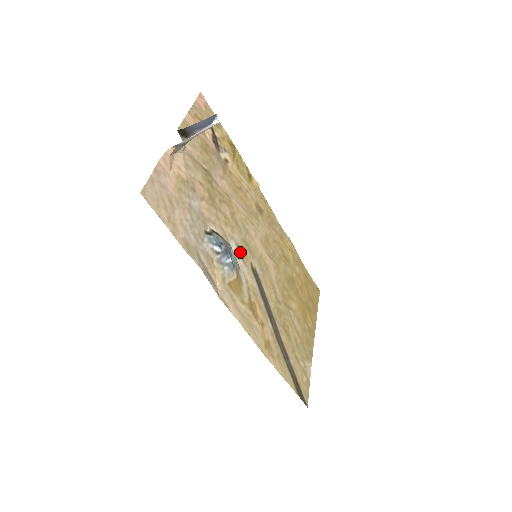
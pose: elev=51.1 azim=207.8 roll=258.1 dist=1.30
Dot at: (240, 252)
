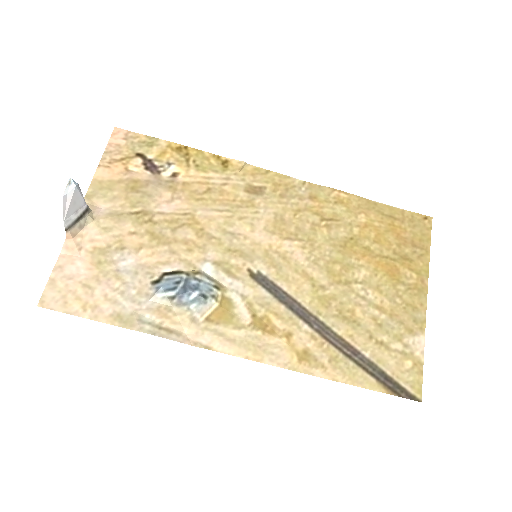
Dot at: (223, 269)
